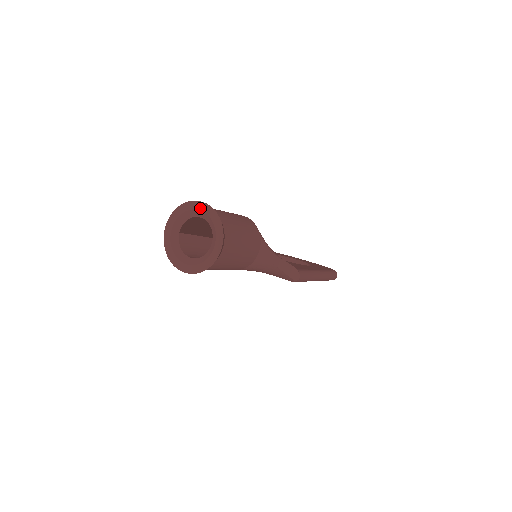
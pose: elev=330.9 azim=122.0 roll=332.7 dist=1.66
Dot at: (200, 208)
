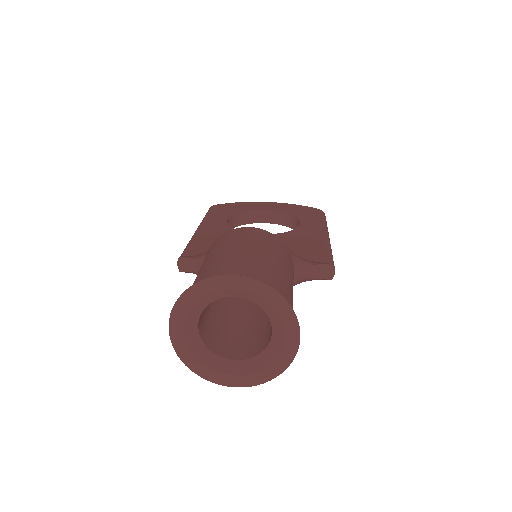
Dot at: (235, 286)
